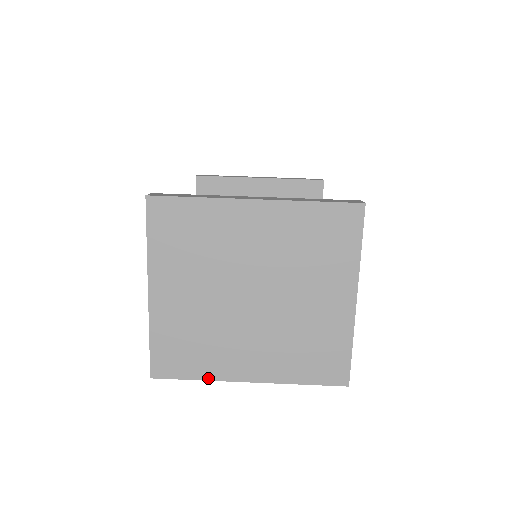
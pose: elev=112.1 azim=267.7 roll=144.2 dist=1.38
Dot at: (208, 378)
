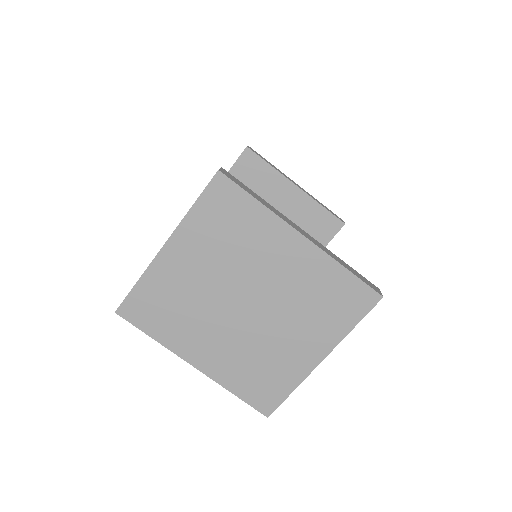
Dot at: (163, 343)
